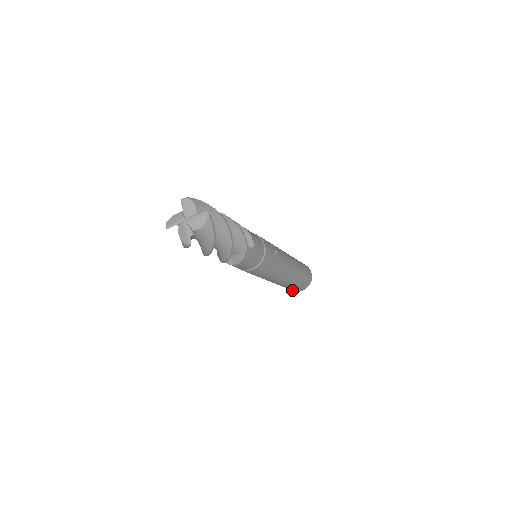
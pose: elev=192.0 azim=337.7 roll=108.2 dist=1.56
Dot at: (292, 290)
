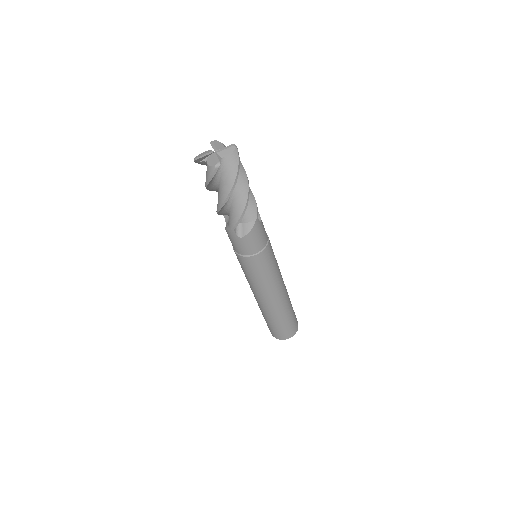
Dot at: (279, 336)
